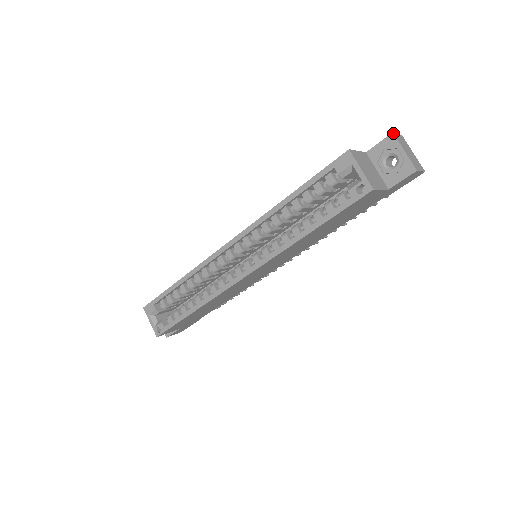
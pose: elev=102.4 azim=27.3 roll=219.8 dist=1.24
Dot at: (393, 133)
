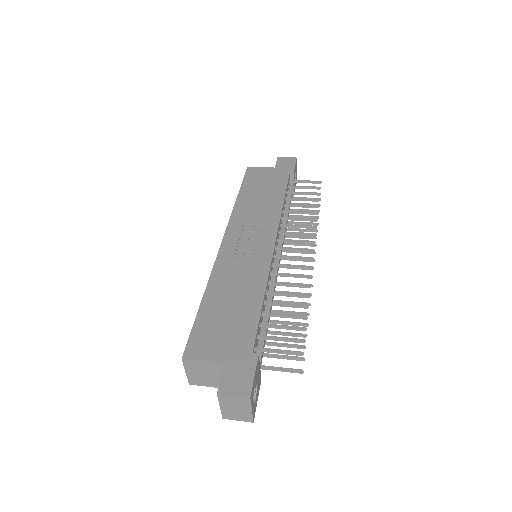
Dot at: (217, 394)
